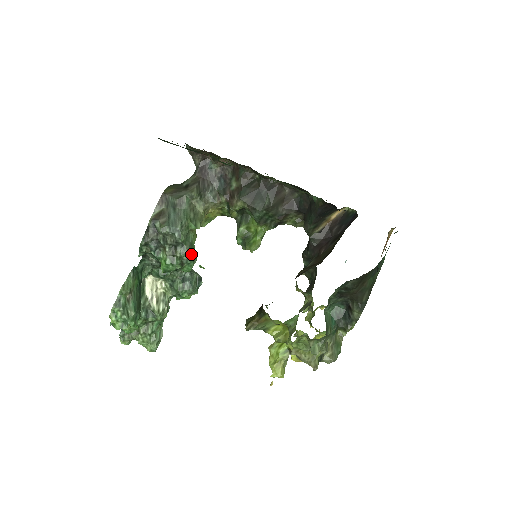
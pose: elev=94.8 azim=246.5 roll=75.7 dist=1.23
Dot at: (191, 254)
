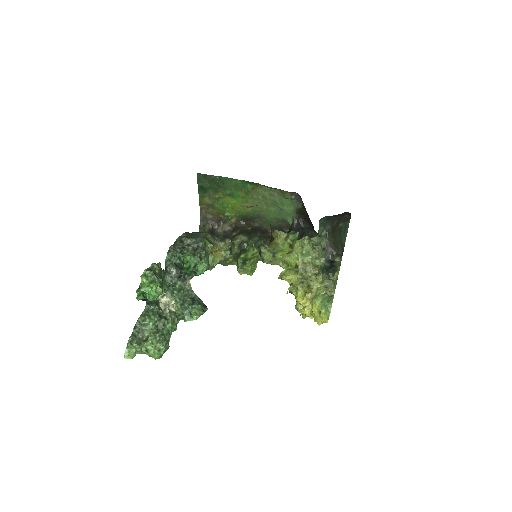
Dot at: (207, 258)
